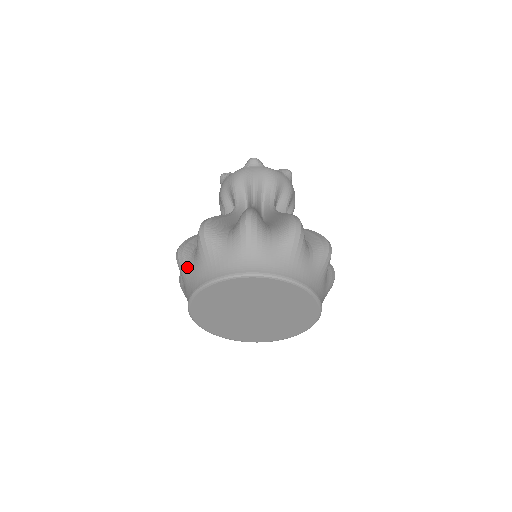
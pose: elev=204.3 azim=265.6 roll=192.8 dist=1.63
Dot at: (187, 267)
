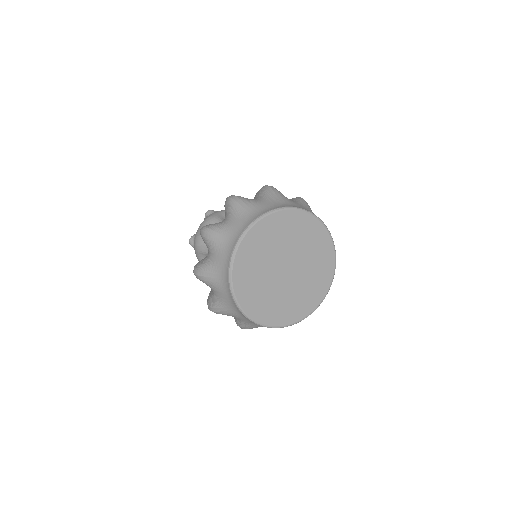
Dot at: (252, 202)
